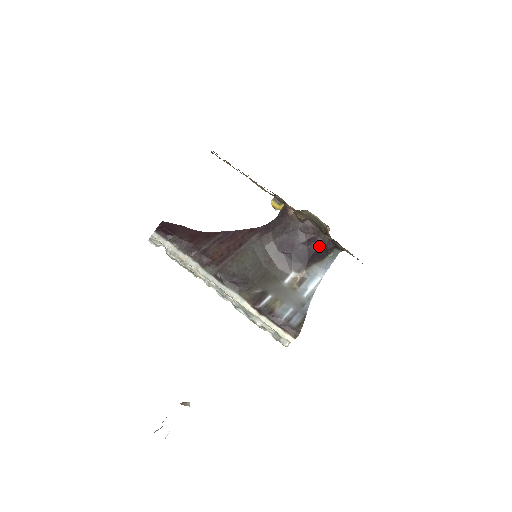
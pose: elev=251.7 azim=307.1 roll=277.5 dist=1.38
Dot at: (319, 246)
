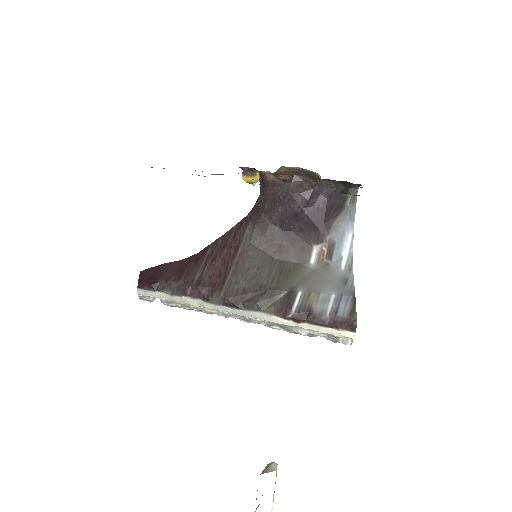
Dot at: (328, 197)
